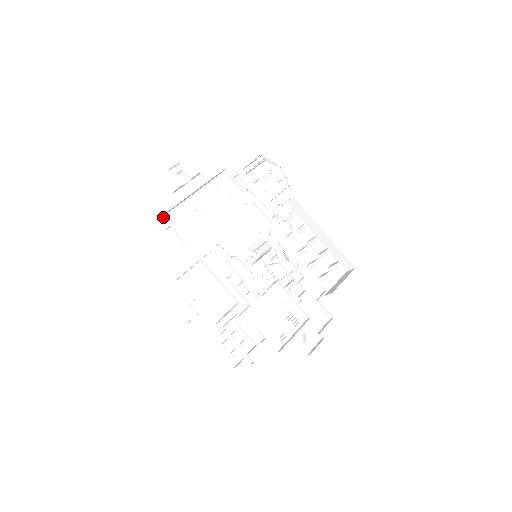
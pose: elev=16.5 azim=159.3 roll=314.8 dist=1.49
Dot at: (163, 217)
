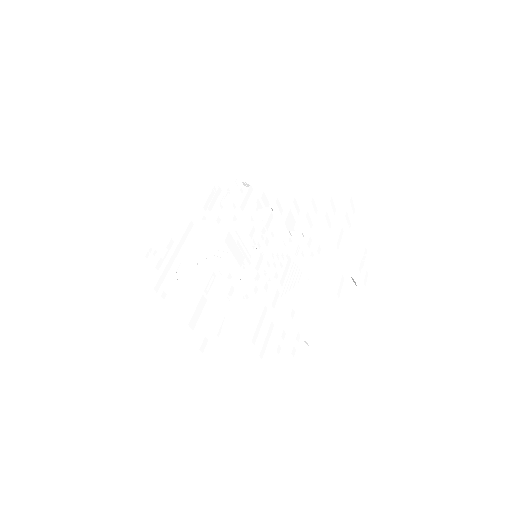
Dot at: (158, 292)
